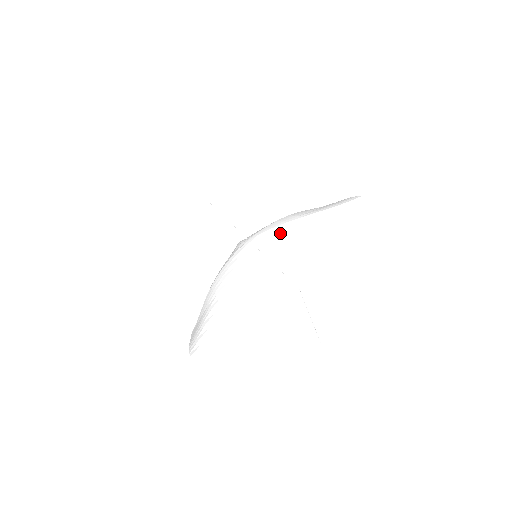
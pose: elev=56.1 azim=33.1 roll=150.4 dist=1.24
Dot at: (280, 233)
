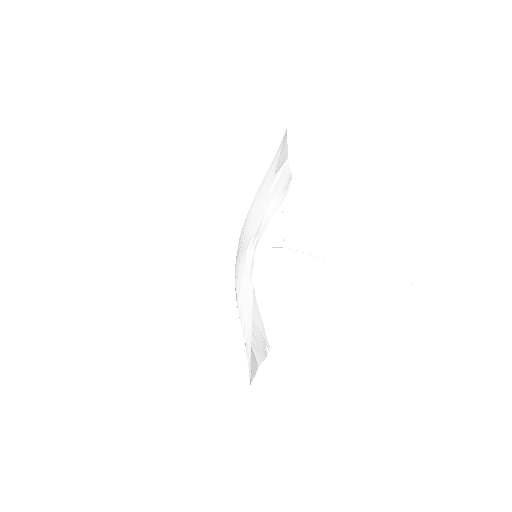
Dot at: (250, 219)
